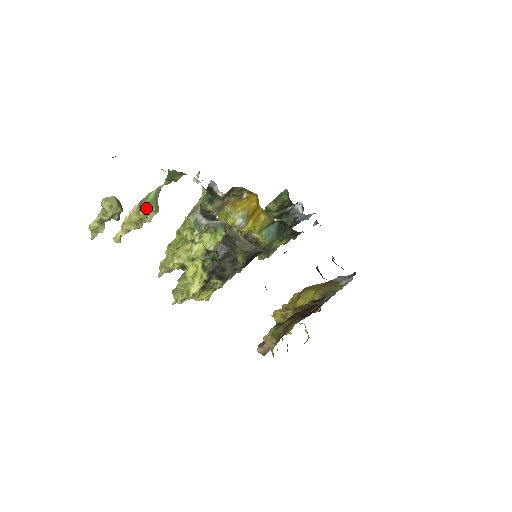
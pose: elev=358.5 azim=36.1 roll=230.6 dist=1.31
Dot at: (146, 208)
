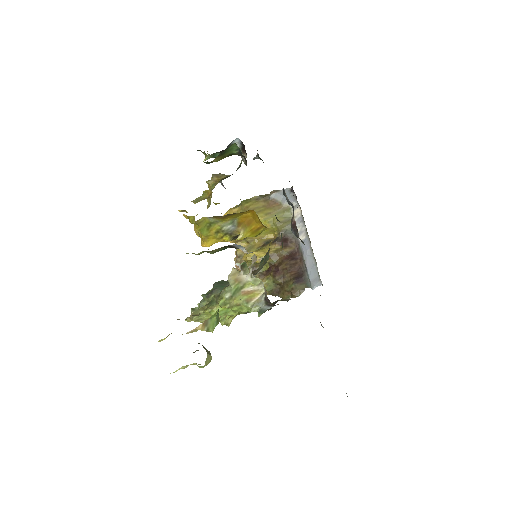
Dot at: occluded
